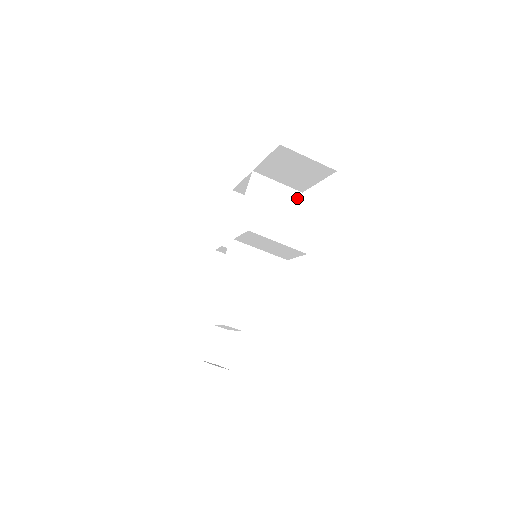
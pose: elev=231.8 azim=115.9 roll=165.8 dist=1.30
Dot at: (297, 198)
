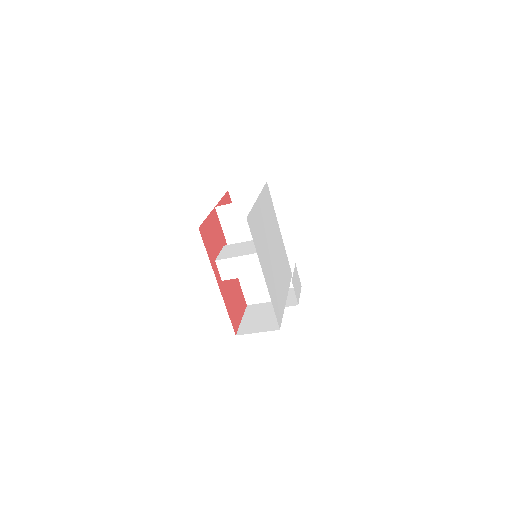
Dot at: occluded
